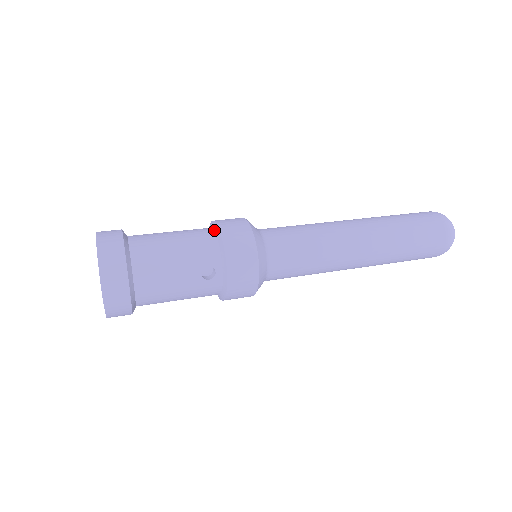
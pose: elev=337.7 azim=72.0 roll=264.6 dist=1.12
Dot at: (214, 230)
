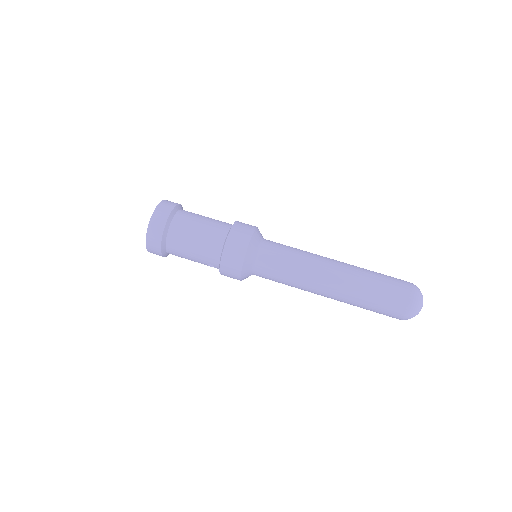
Dot at: (223, 245)
